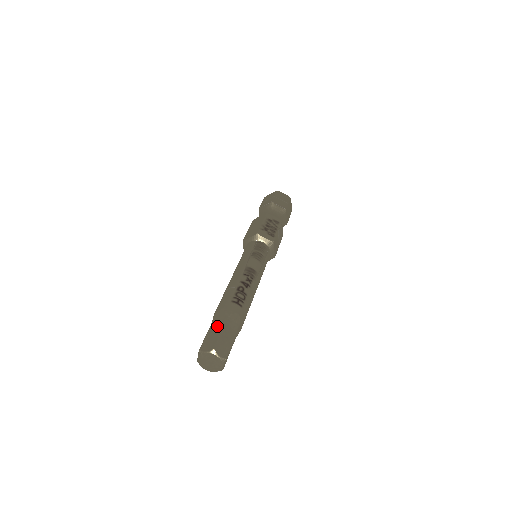
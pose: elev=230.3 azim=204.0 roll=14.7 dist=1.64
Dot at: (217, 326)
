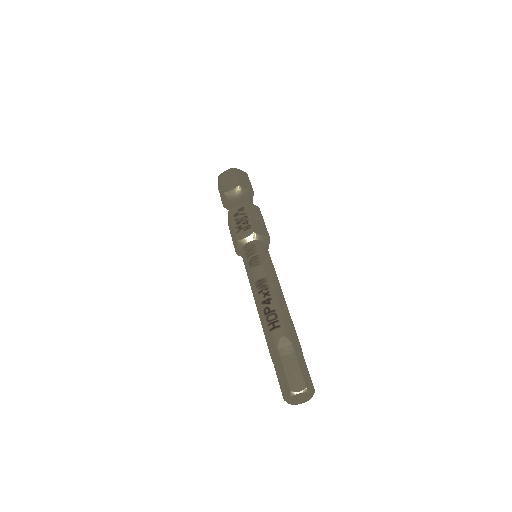
Dot at: (278, 365)
